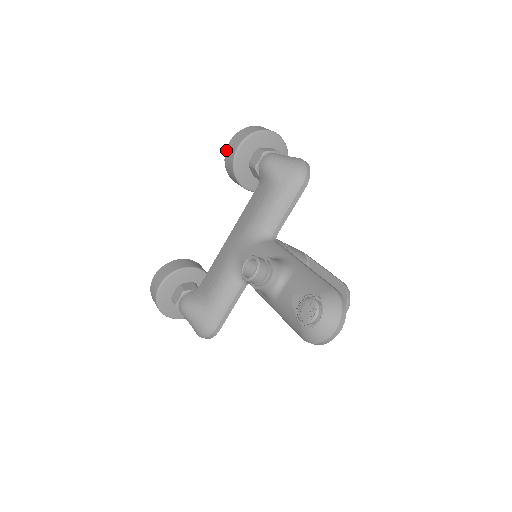
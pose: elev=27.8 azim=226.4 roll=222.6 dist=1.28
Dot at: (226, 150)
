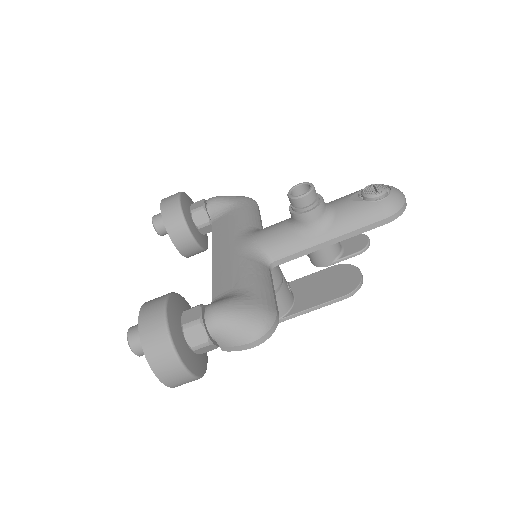
Dot at: (161, 207)
